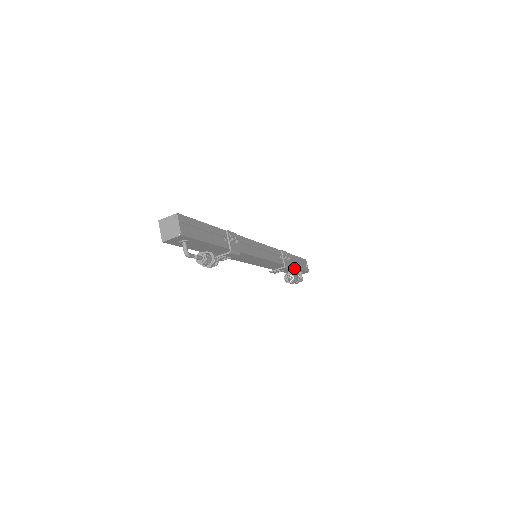
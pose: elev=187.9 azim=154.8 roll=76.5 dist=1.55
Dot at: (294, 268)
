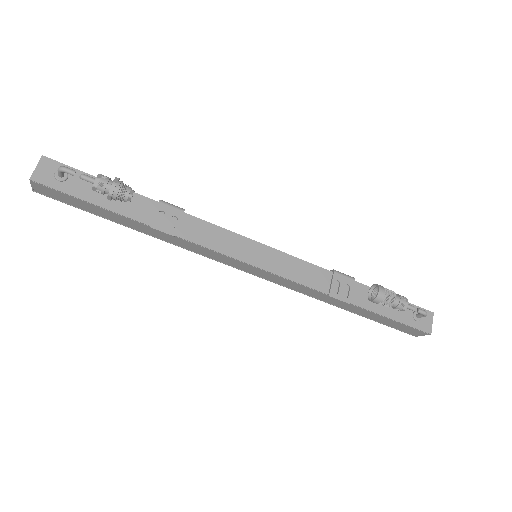
Dot at: occluded
